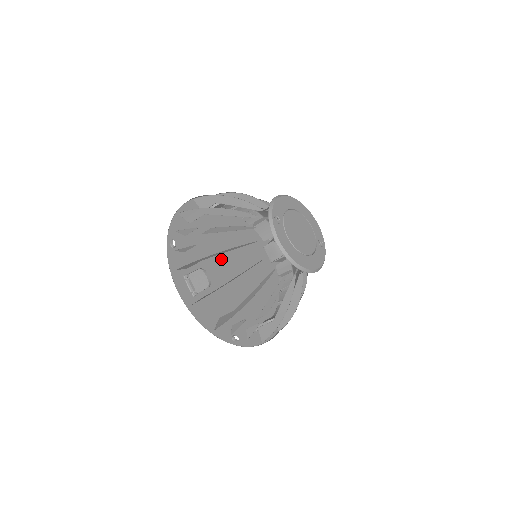
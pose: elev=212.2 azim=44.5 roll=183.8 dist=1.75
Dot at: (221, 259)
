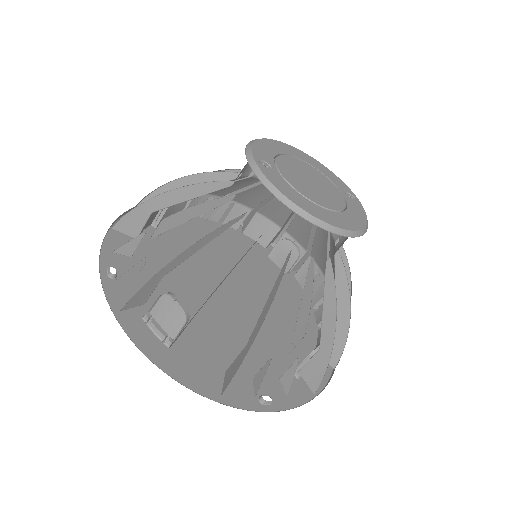
Dot at: (205, 282)
